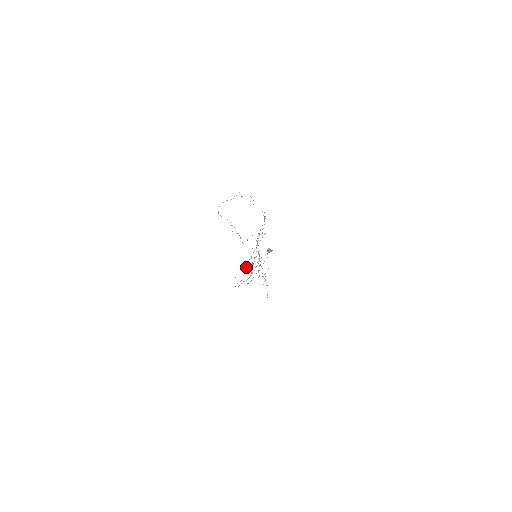
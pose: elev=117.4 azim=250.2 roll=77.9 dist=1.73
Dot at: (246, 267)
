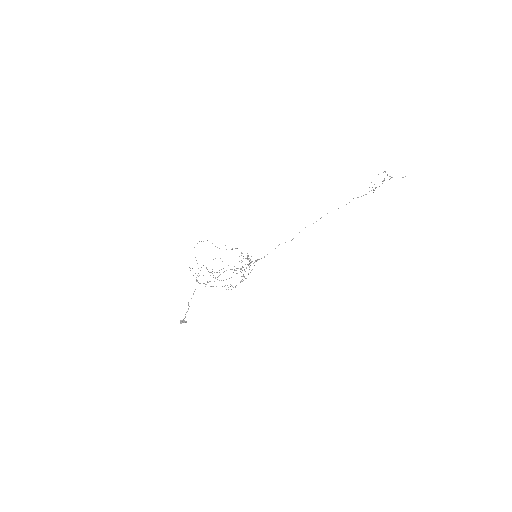
Dot at: occluded
